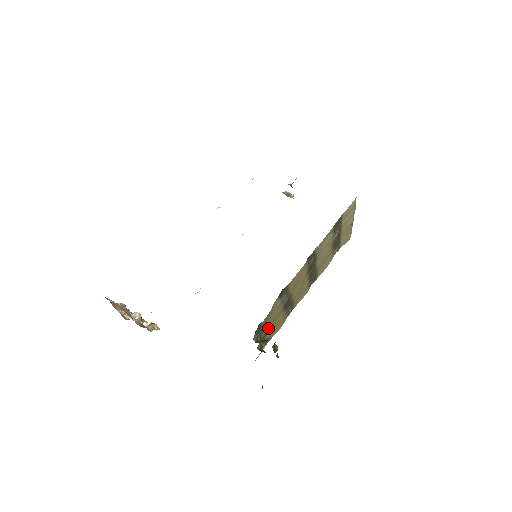
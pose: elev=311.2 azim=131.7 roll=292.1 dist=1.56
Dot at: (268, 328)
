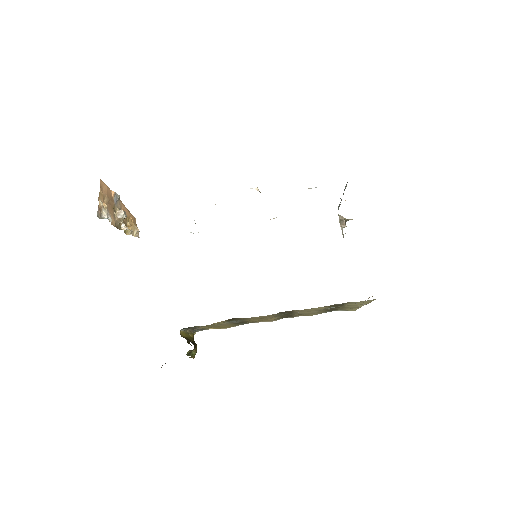
Dot at: (206, 327)
